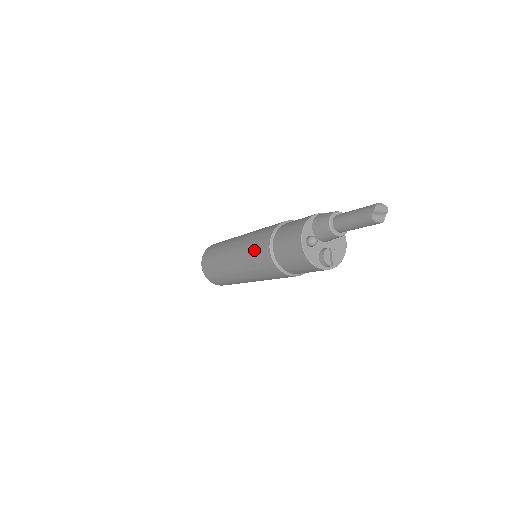
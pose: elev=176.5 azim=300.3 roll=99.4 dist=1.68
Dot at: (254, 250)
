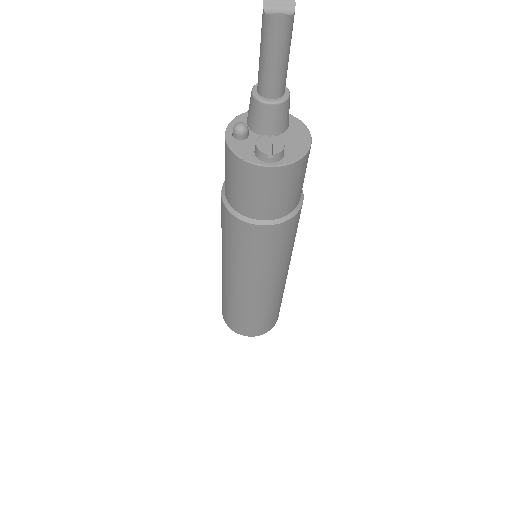
Dot at: occluded
